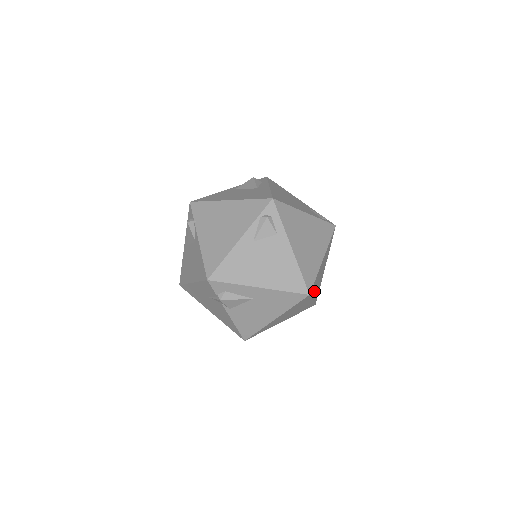
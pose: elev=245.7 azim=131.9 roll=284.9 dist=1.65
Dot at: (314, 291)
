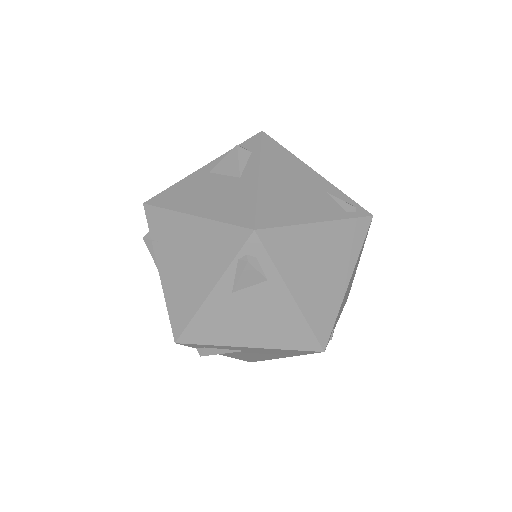
Dot at: (337, 319)
